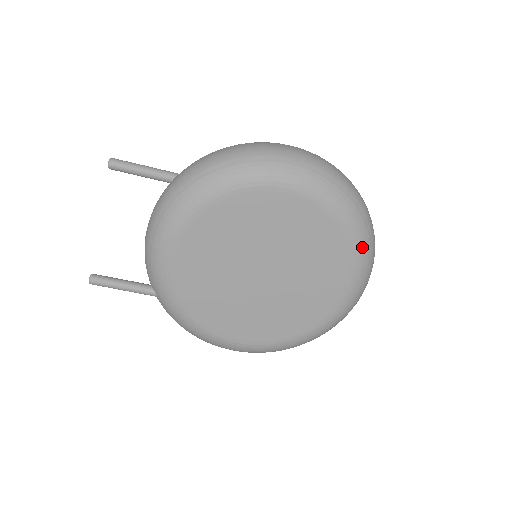
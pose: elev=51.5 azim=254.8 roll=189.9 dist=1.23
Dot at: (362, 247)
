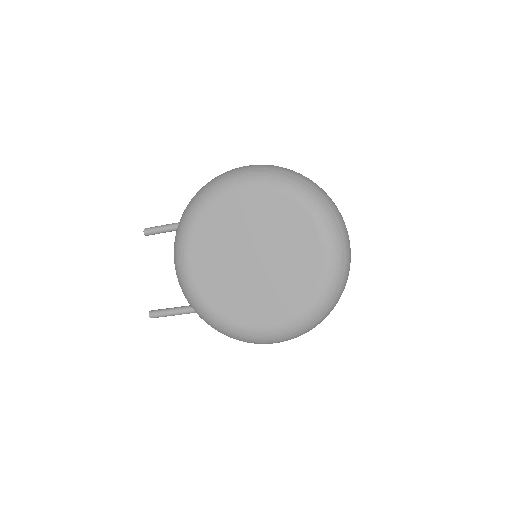
Dot at: (316, 207)
